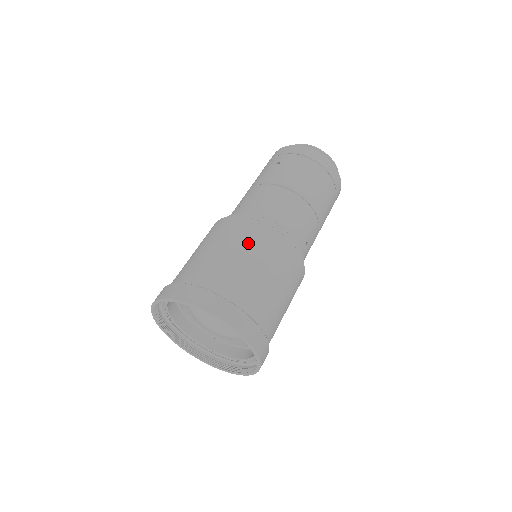
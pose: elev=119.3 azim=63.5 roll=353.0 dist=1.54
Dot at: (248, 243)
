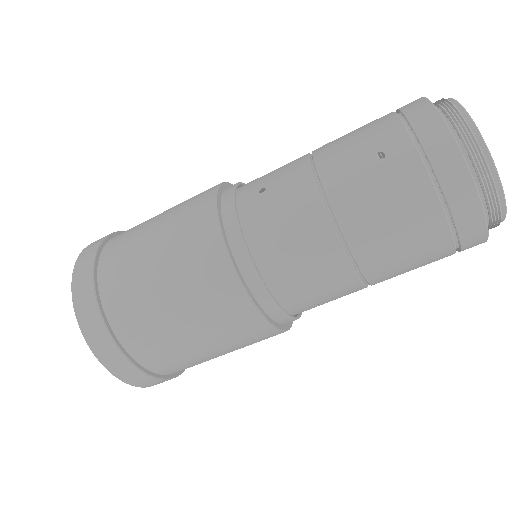
Dot at: (192, 290)
